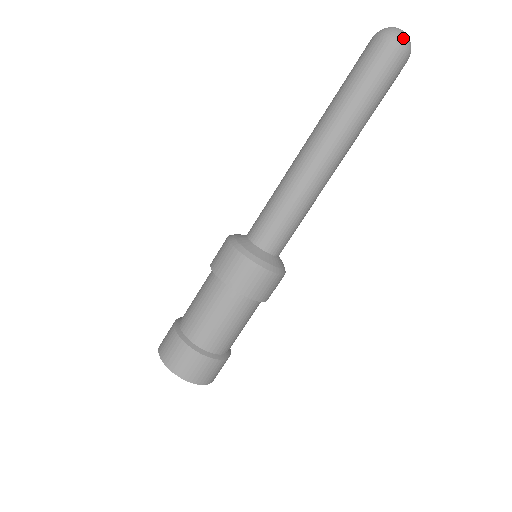
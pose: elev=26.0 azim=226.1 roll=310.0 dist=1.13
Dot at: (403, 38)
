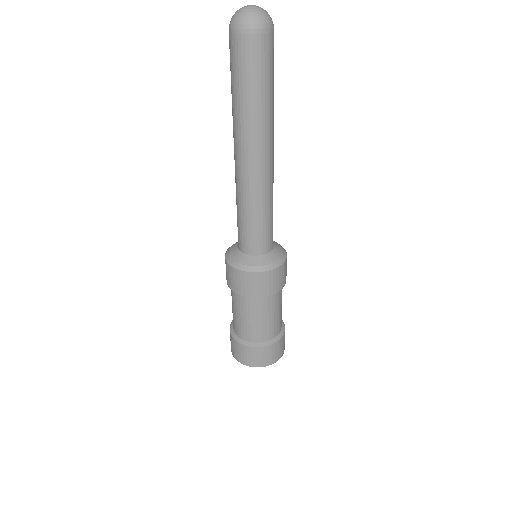
Dot at: (241, 19)
